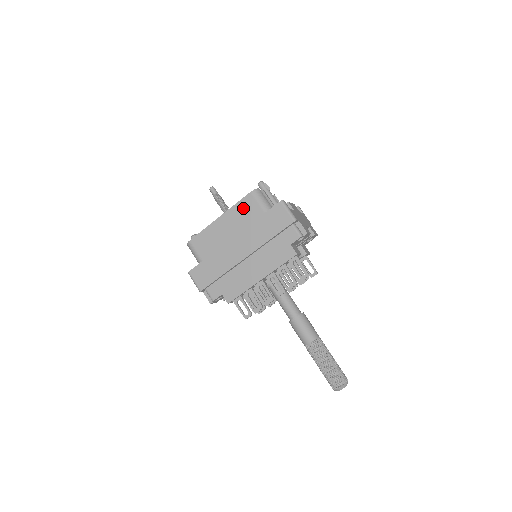
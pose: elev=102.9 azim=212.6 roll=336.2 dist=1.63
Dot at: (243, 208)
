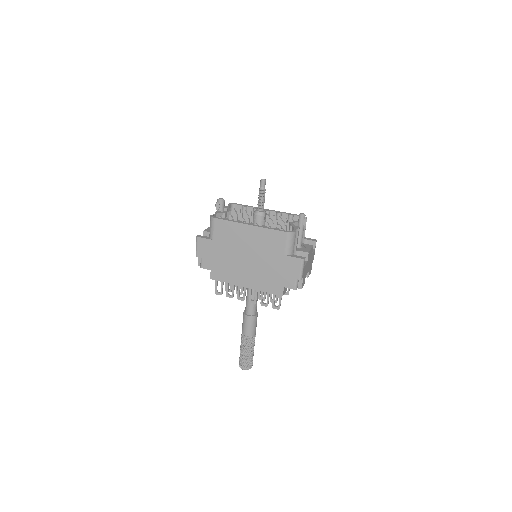
Dot at: (272, 237)
